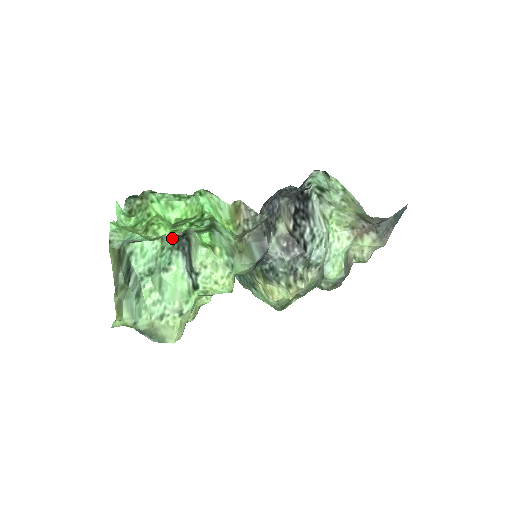
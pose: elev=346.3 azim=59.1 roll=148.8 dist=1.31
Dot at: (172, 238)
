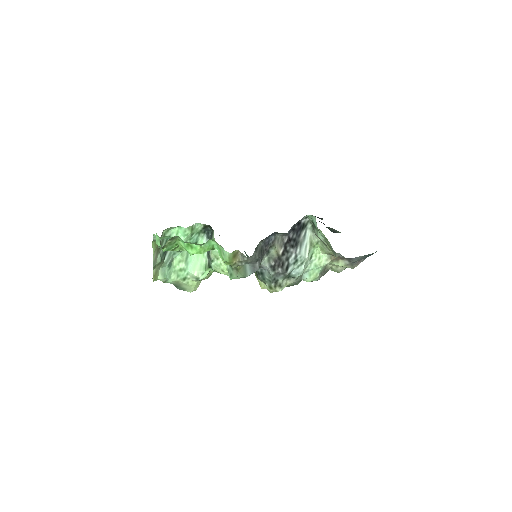
Dot at: (201, 226)
